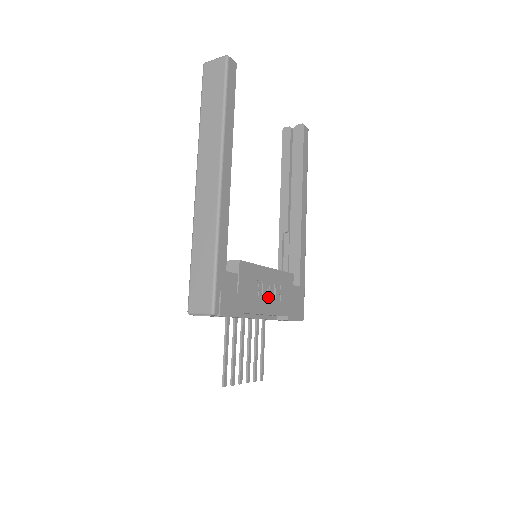
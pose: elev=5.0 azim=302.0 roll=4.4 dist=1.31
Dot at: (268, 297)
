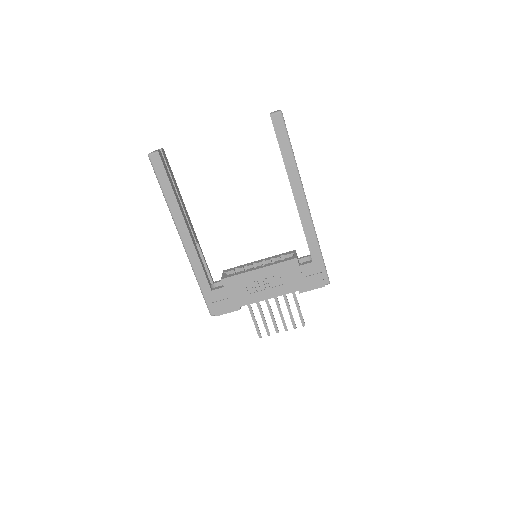
Dot at: (265, 288)
